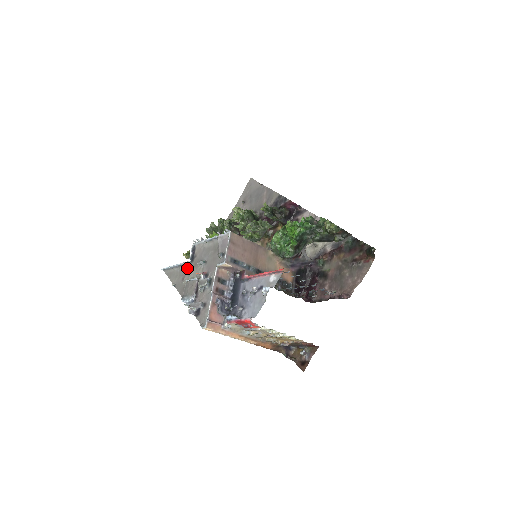
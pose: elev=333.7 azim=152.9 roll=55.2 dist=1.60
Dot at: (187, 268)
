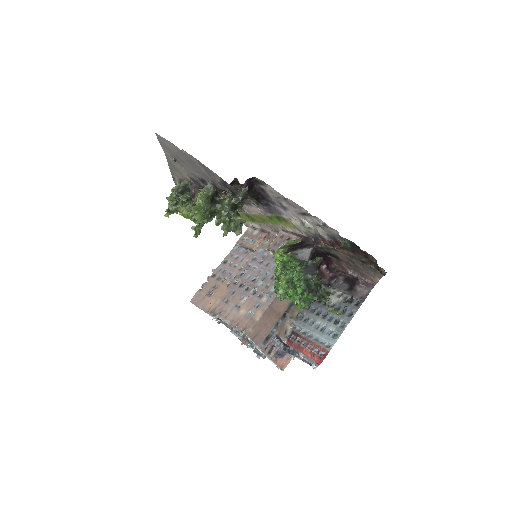
Dot at: occluded
